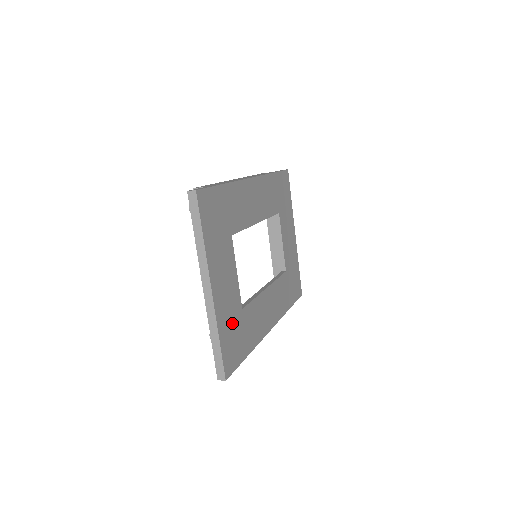
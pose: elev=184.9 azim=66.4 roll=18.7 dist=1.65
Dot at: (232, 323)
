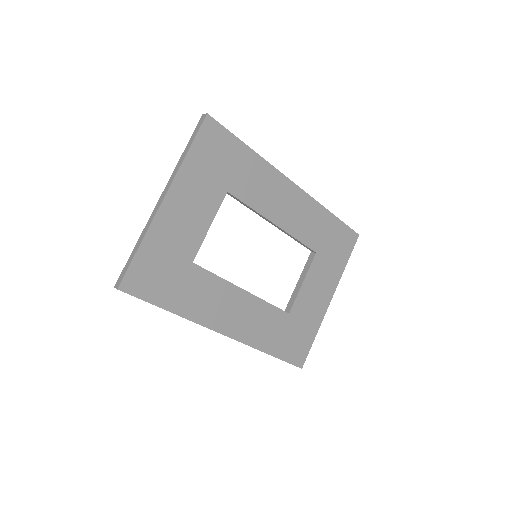
Dot at: (169, 256)
